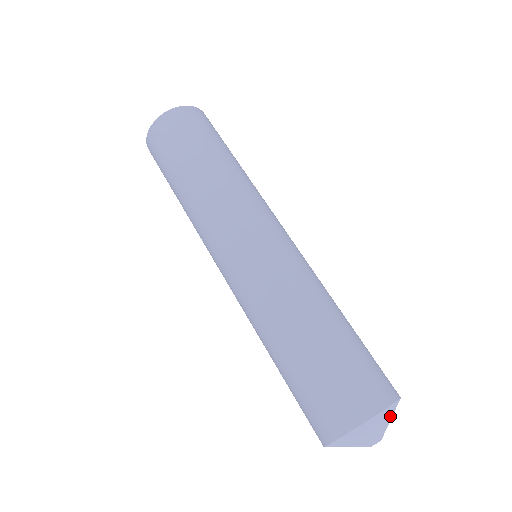
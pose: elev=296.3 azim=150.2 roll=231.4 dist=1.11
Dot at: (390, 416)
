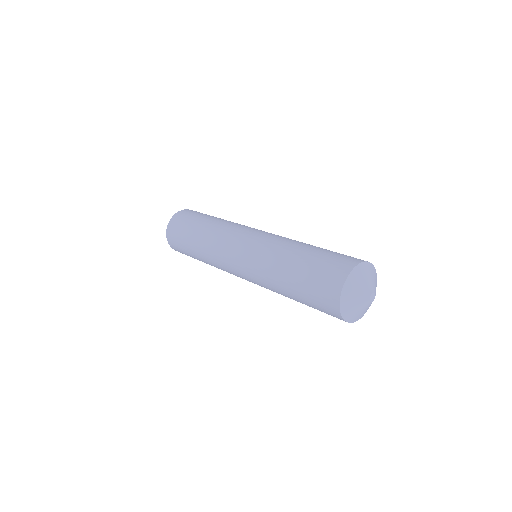
Dot at: (365, 274)
